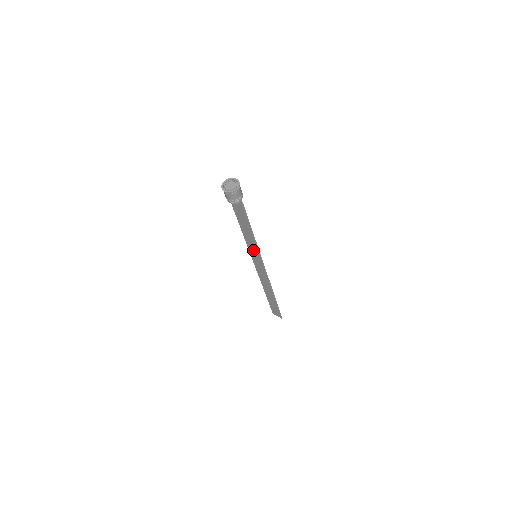
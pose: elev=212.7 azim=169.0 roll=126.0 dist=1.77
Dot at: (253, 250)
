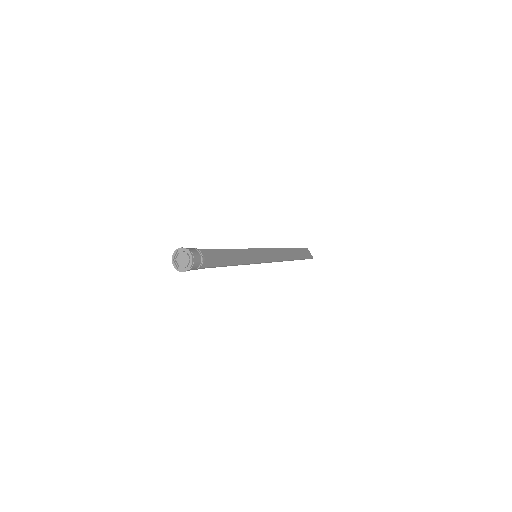
Dot at: (249, 256)
